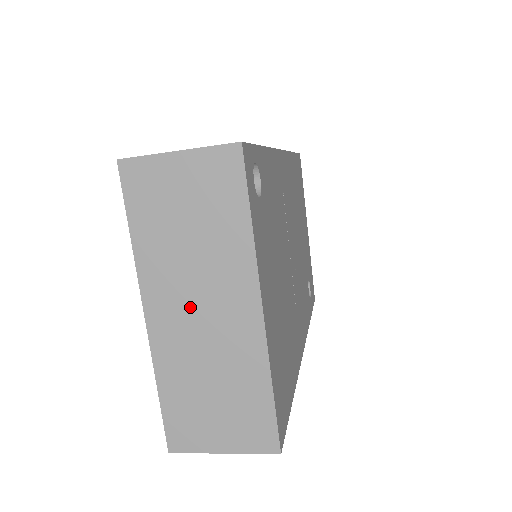
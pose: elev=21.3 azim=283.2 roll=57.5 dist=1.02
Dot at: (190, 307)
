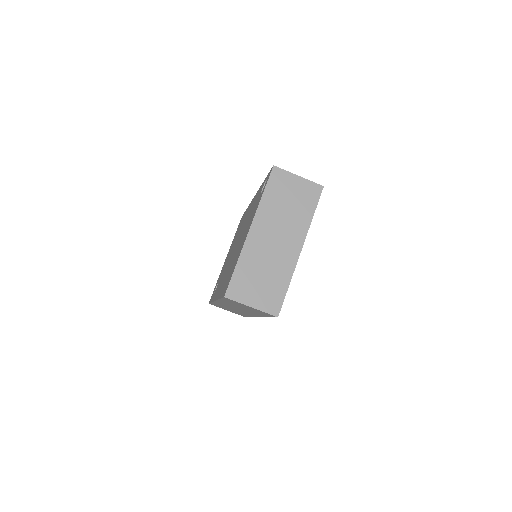
Dot at: (272, 235)
